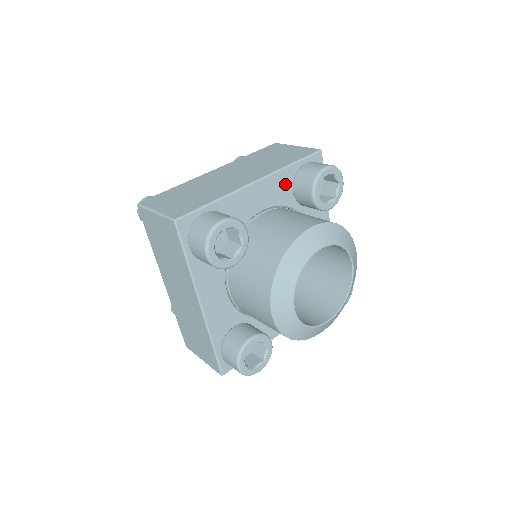
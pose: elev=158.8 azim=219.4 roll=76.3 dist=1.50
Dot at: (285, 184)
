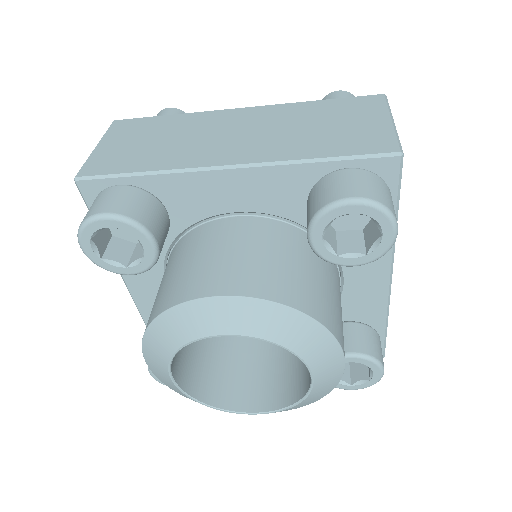
Dot at: (294, 188)
